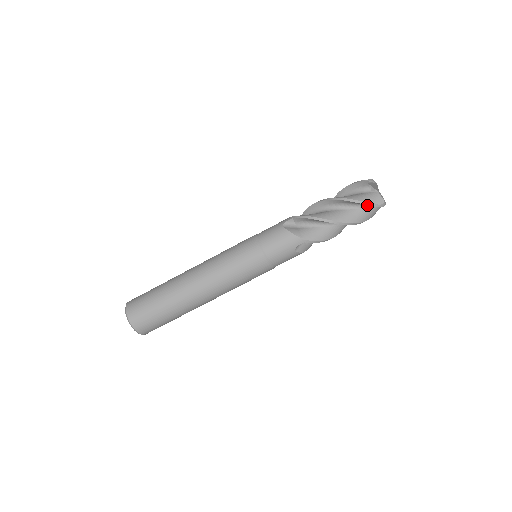
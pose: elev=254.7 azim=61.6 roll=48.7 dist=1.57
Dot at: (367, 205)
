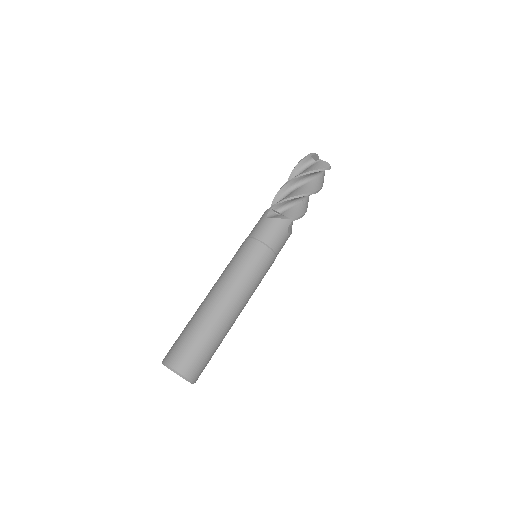
Dot at: (318, 174)
